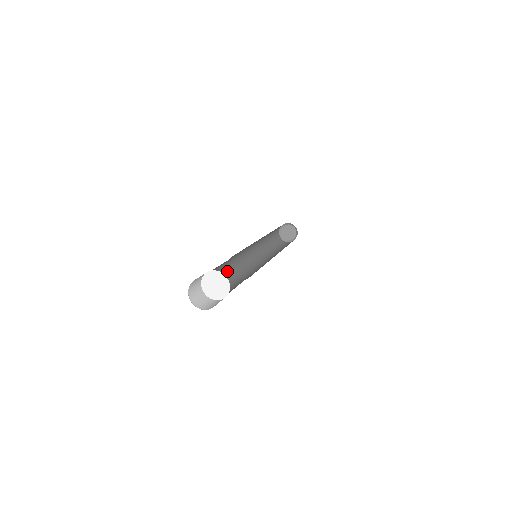
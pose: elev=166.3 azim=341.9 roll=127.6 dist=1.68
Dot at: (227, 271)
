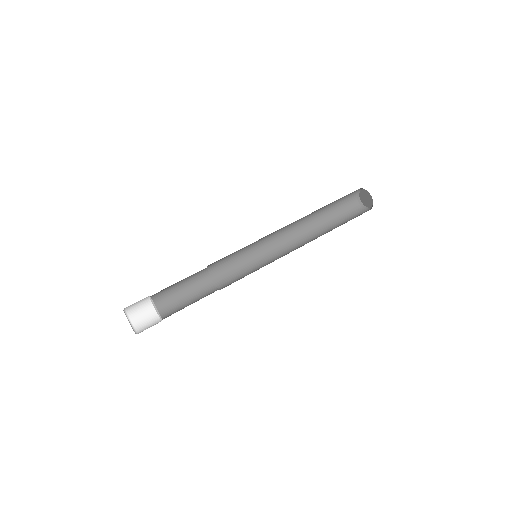
Dot at: (203, 273)
